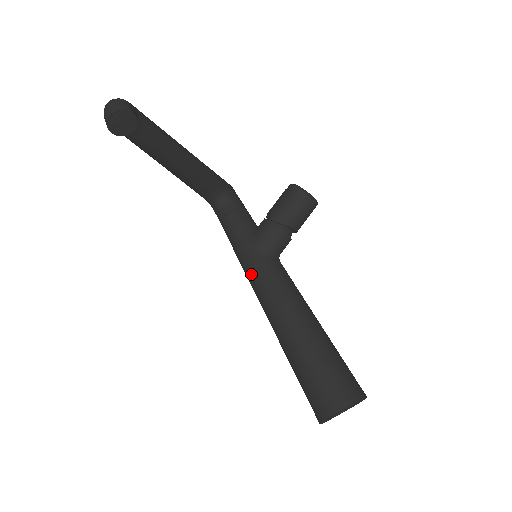
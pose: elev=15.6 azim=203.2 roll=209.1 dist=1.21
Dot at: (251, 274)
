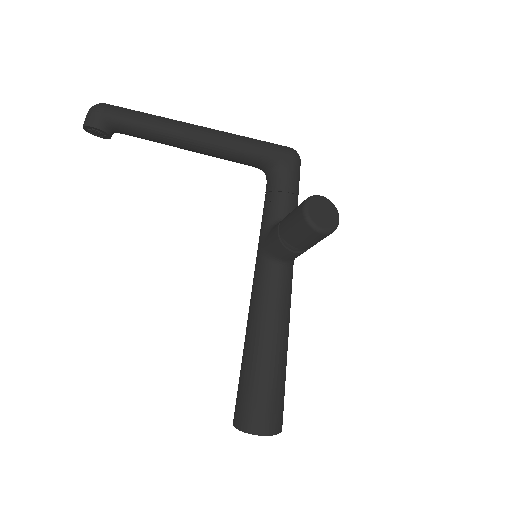
Dot at: (255, 267)
